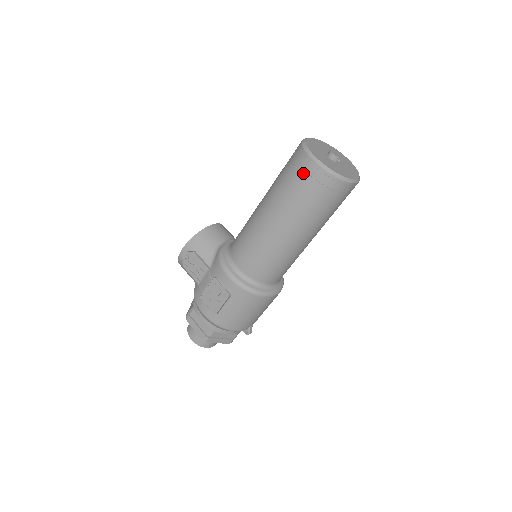
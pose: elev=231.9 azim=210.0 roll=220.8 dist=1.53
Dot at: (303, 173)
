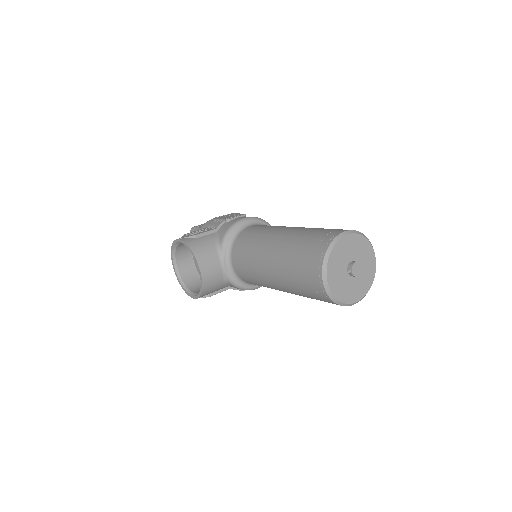
Dot at: occluded
